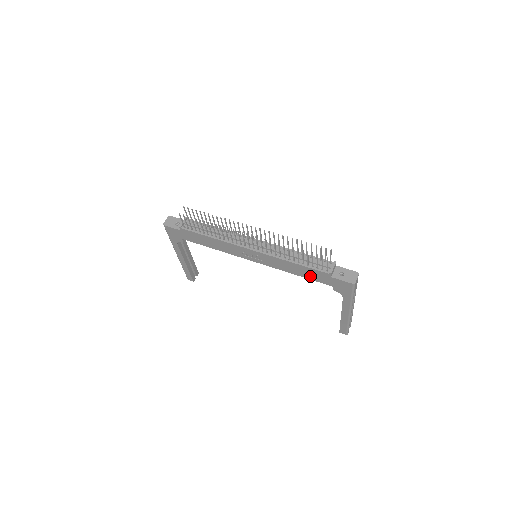
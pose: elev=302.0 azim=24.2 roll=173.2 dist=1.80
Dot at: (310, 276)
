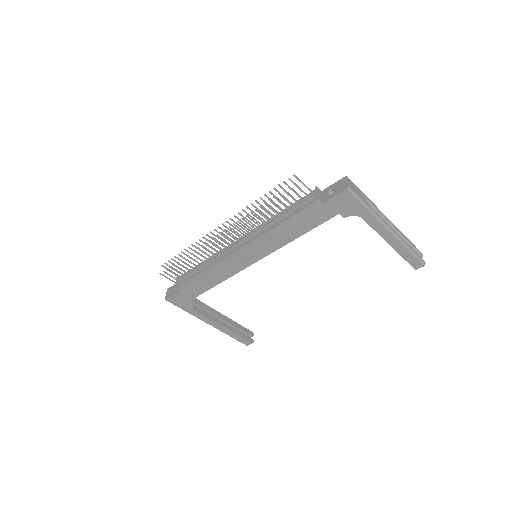
Dot at: (309, 224)
